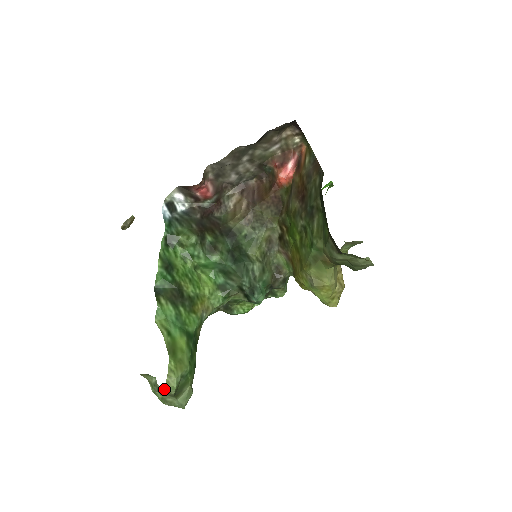
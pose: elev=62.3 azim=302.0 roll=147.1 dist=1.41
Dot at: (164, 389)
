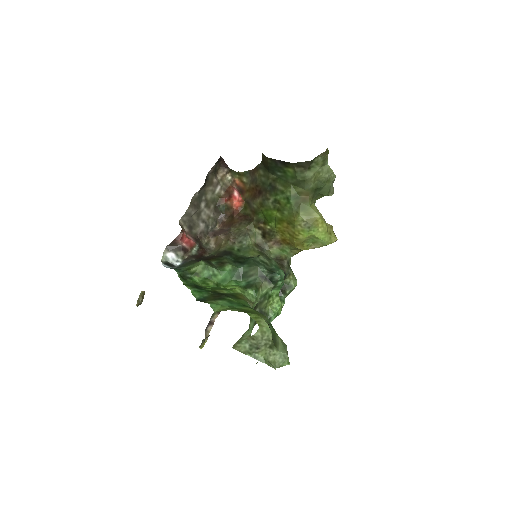
Dot at: (261, 336)
